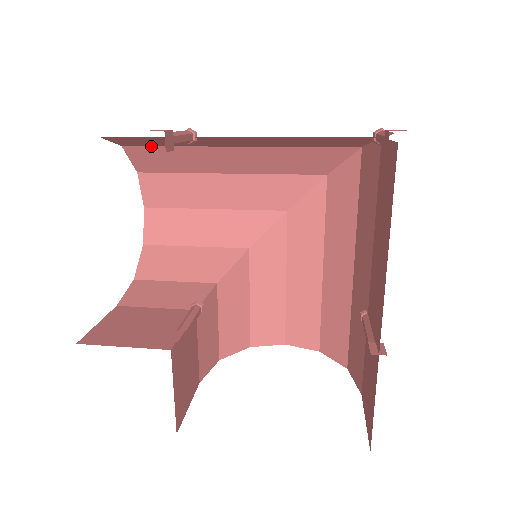
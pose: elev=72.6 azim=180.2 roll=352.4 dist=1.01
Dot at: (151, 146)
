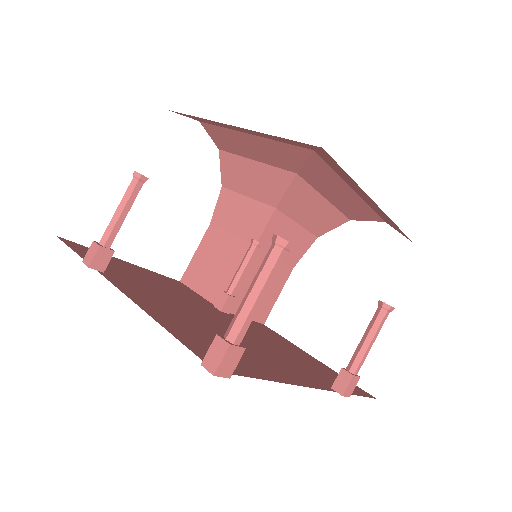
Dot at: occluded
